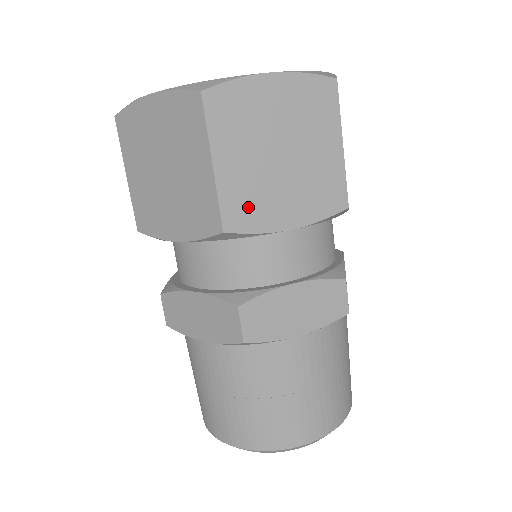
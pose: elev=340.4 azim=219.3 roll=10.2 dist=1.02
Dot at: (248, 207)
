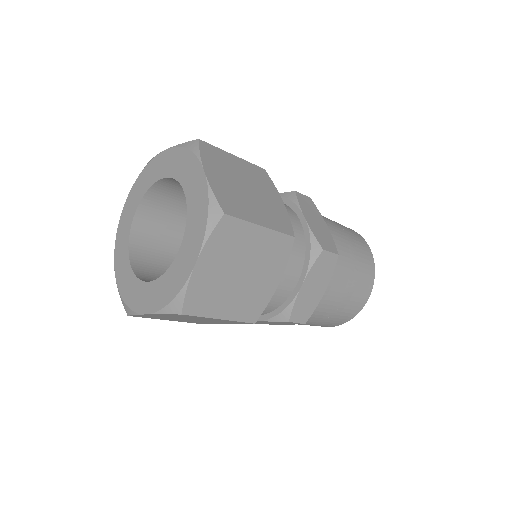
Dot at: (253, 305)
